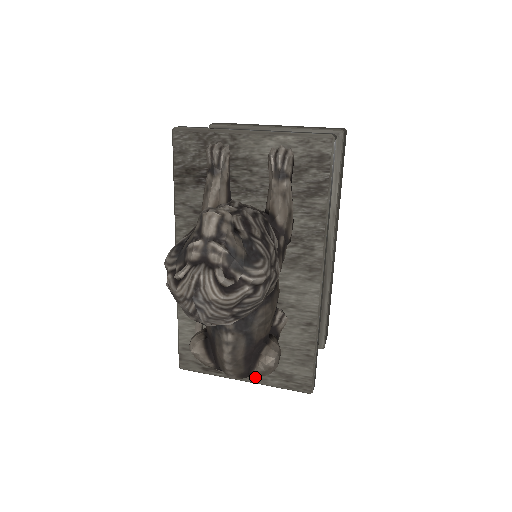
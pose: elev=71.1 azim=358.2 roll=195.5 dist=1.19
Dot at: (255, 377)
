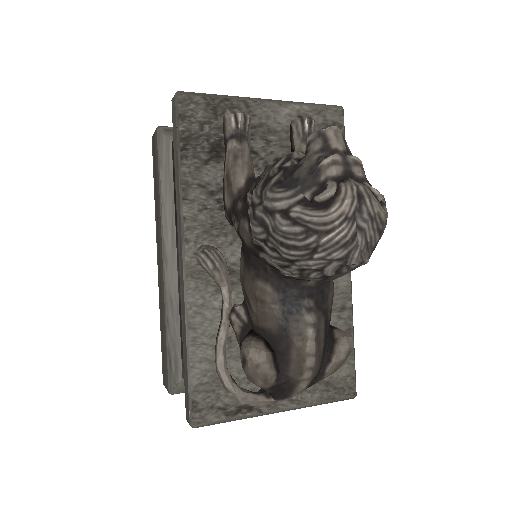
Dot at: (294, 400)
